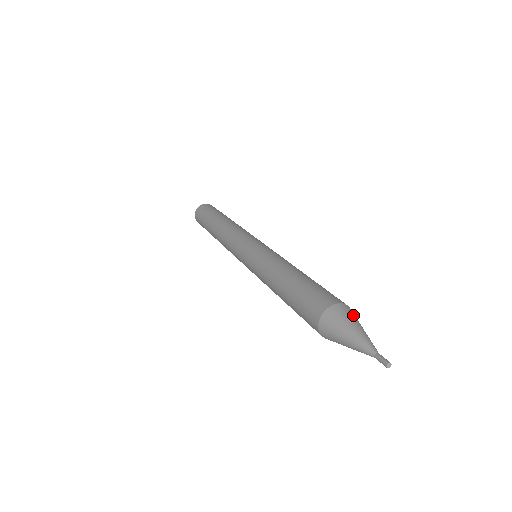
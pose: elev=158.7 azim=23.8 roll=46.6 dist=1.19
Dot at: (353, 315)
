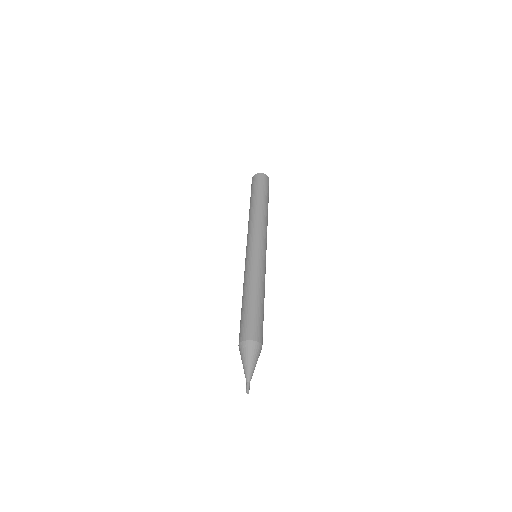
Dot at: occluded
